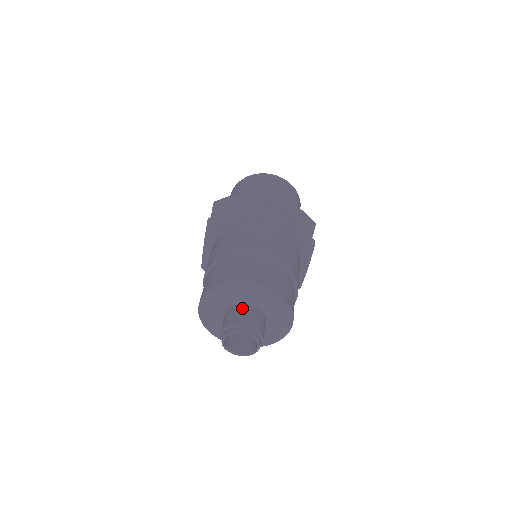
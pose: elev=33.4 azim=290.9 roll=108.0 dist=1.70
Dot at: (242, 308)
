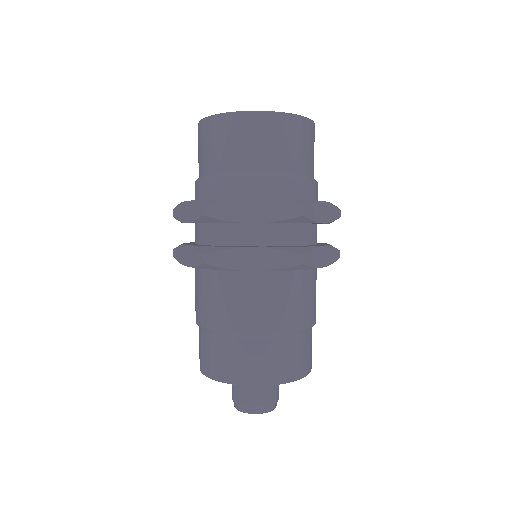
Dot at: occluded
